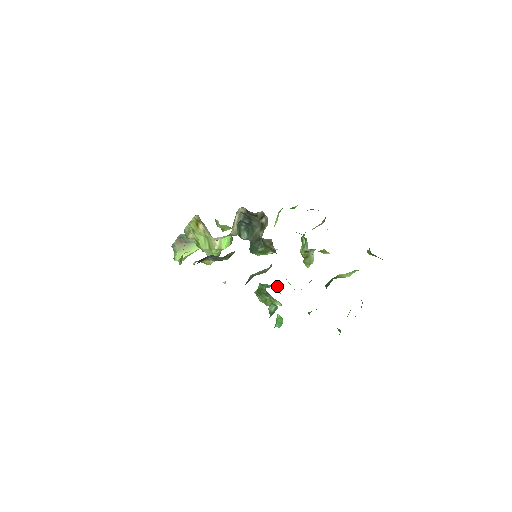
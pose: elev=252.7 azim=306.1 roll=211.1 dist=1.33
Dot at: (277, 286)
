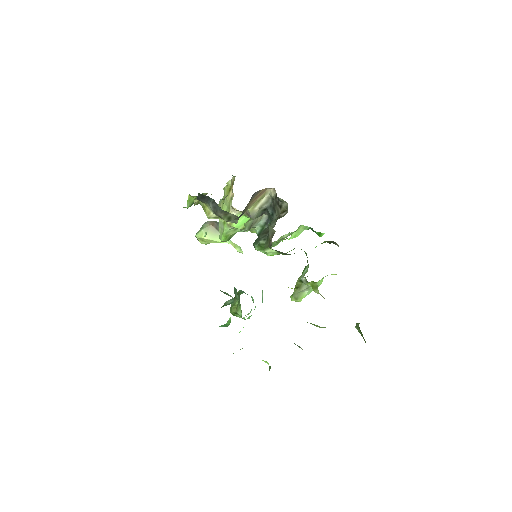
Dot at: (253, 299)
